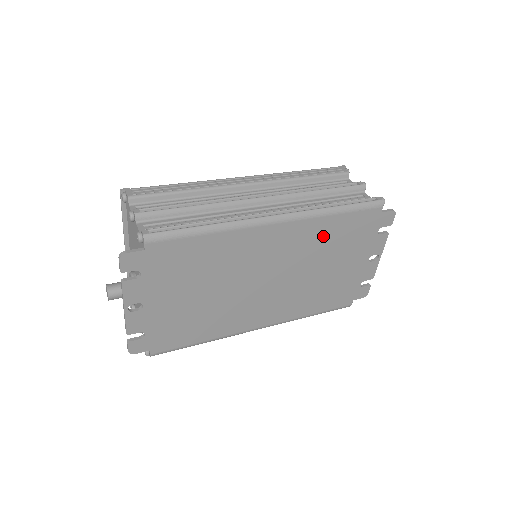
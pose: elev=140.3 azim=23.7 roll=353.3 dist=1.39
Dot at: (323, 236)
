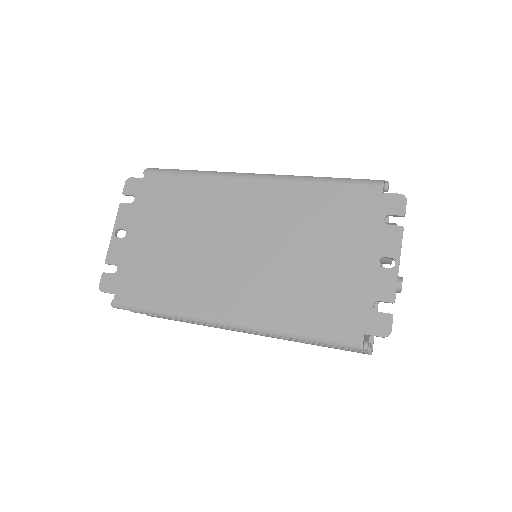
Dot at: (305, 207)
